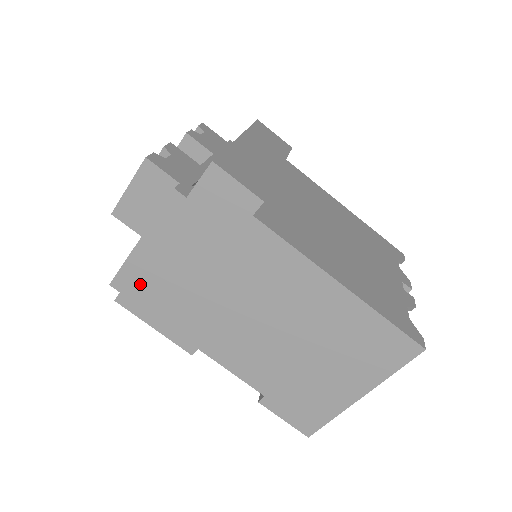
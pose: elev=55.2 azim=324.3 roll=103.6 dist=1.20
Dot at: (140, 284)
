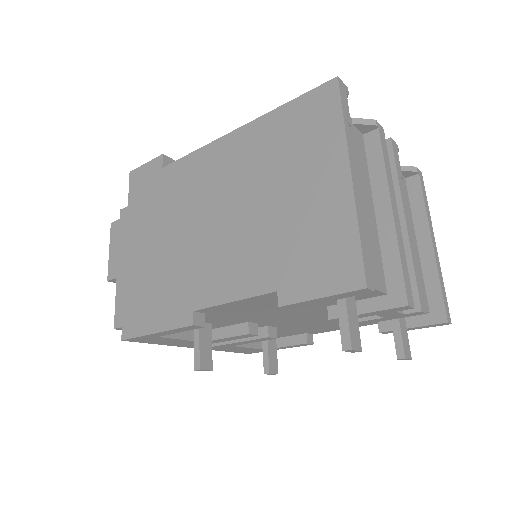
Dot at: (130, 301)
